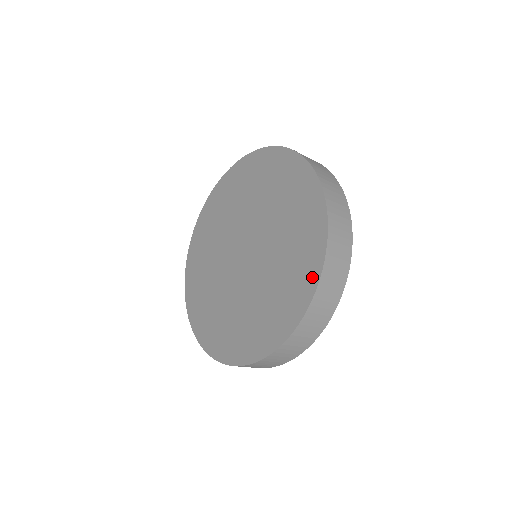
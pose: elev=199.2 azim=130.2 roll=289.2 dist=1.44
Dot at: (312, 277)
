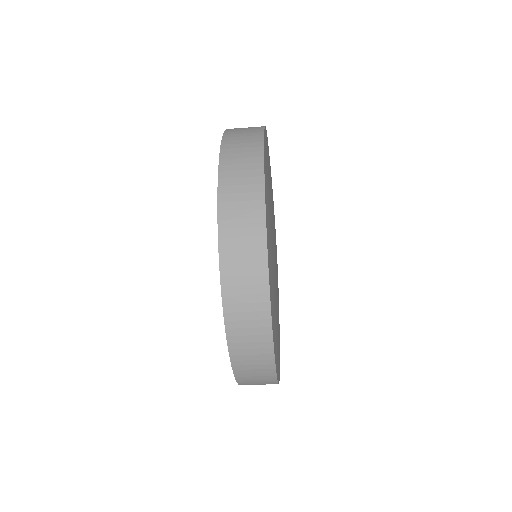
Dot at: occluded
